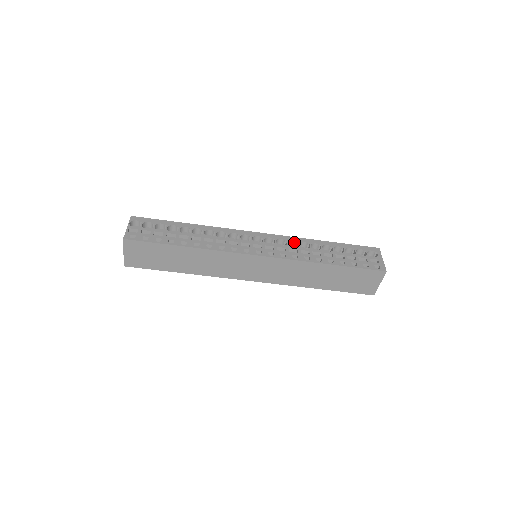
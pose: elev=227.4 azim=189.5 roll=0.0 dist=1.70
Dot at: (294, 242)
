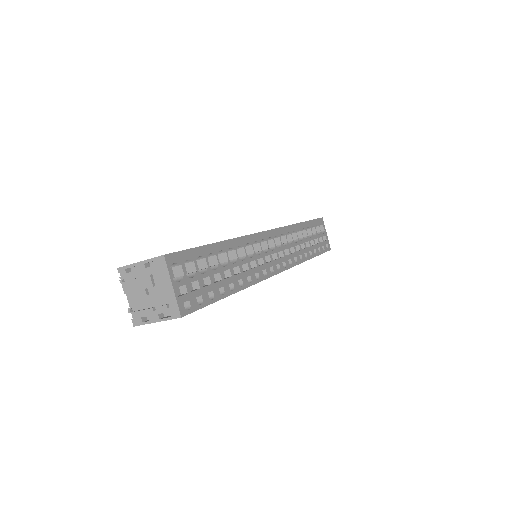
Dot at: (287, 233)
